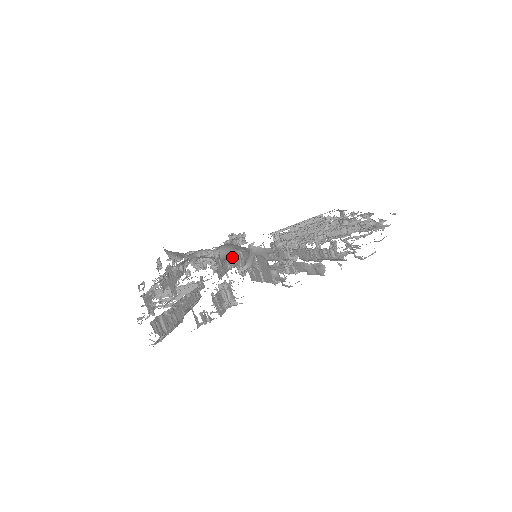
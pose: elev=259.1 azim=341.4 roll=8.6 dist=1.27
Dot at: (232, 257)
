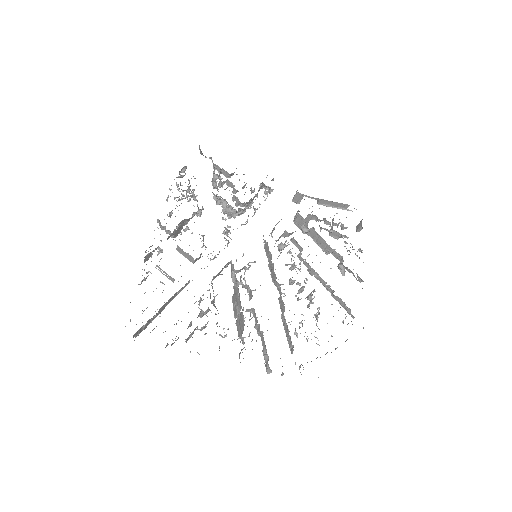
Dot at: (232, 271)
